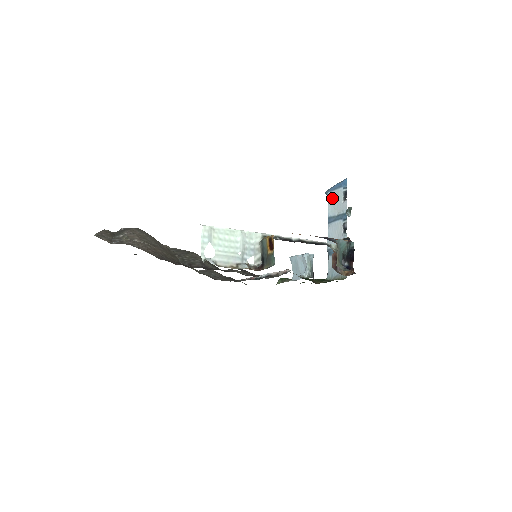
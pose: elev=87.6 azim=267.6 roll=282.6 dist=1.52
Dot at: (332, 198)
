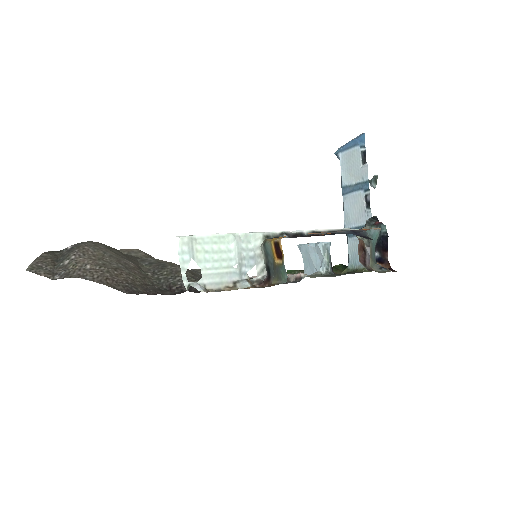
Dot at: (345, 161)
